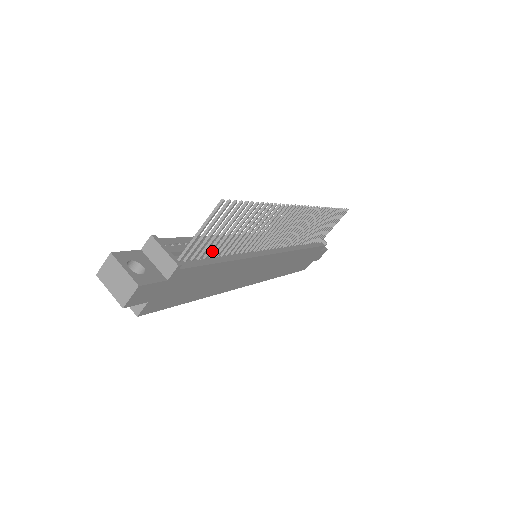
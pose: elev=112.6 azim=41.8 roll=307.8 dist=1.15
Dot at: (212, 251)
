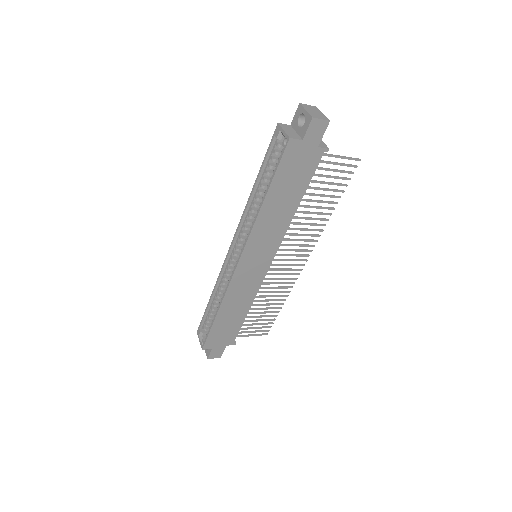
Dot at: occluded
